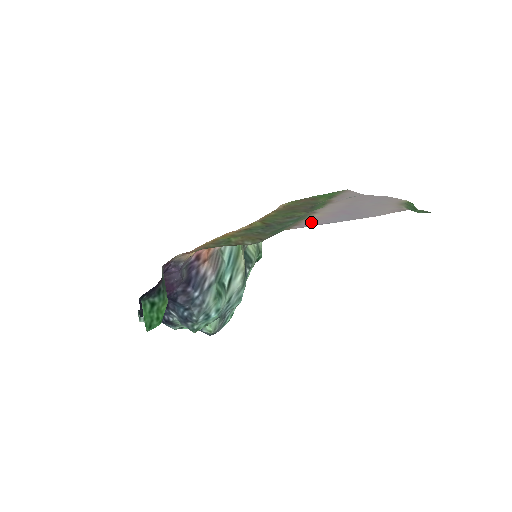
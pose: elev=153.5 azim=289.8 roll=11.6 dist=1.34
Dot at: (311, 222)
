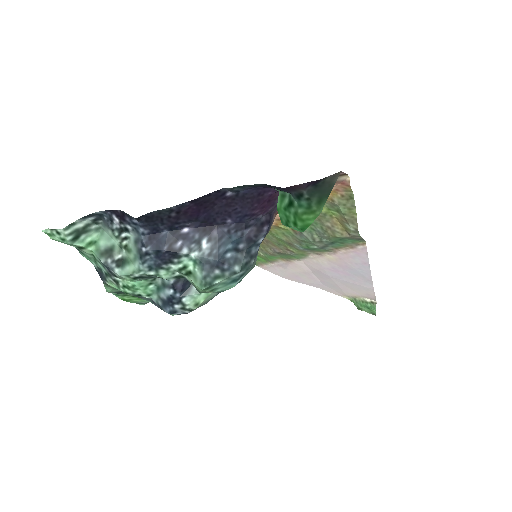
Dot at: (353, 255)
